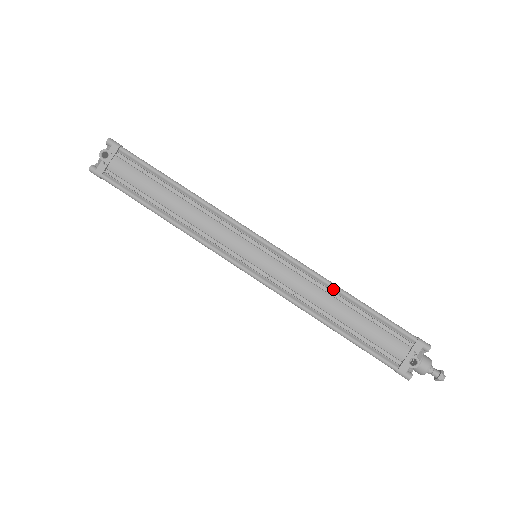
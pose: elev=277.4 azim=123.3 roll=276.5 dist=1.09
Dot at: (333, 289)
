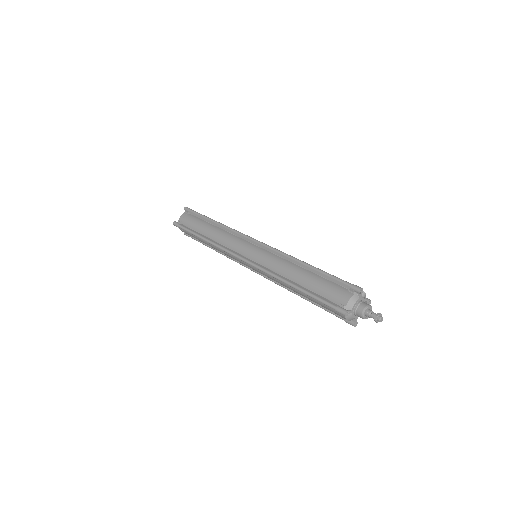
Dot at: occluded
